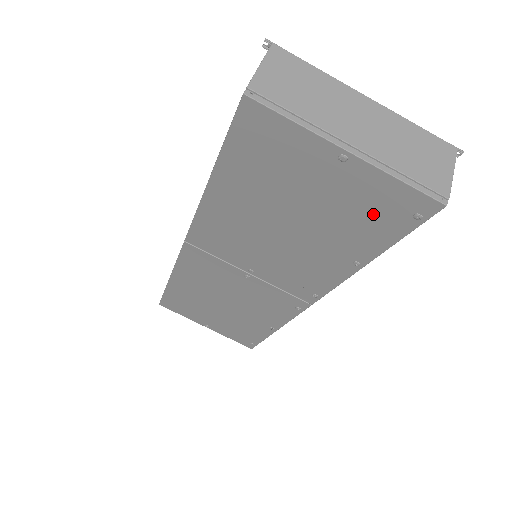
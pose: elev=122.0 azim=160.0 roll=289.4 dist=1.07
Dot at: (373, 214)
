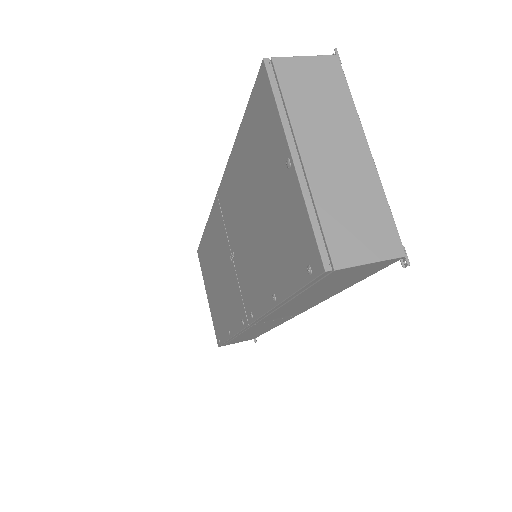
Dot at: (291, 244)
